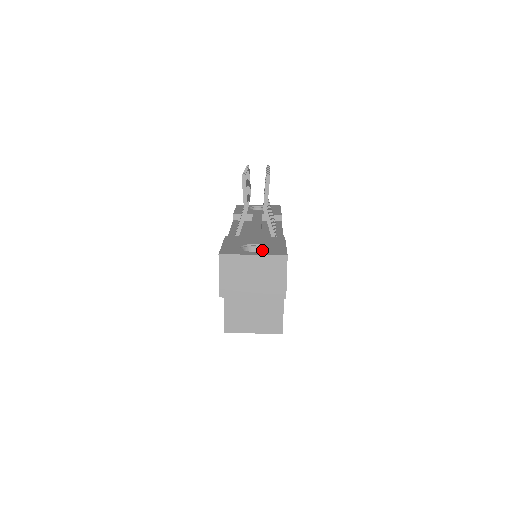
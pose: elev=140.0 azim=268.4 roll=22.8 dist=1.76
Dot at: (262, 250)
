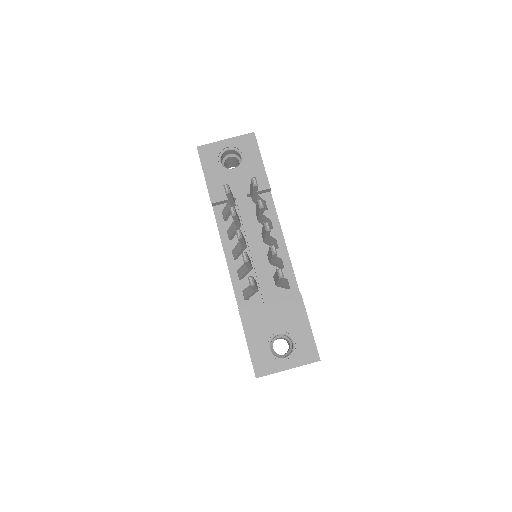
Dot at: (288, 337)
